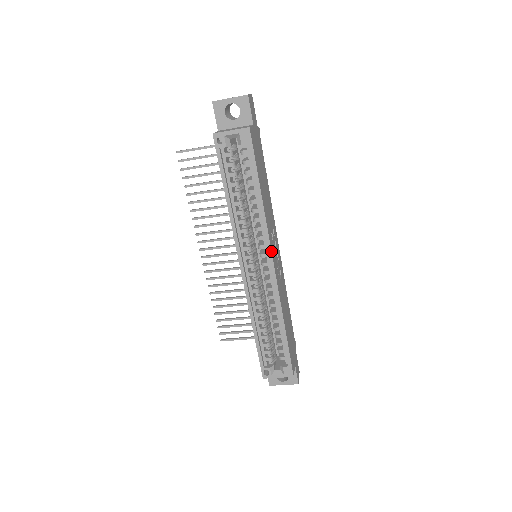
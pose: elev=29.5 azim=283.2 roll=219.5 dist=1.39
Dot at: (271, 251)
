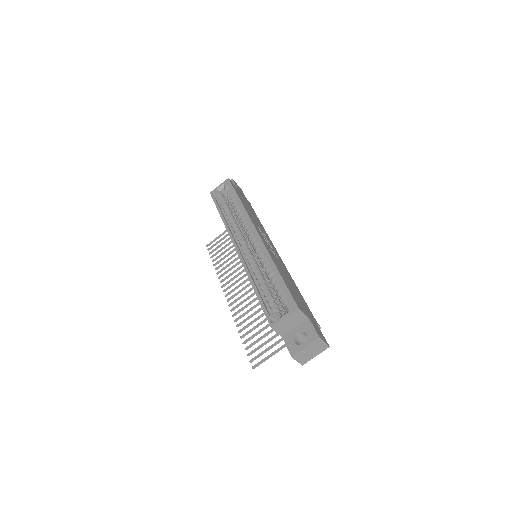
Dot at: (253, 225)
